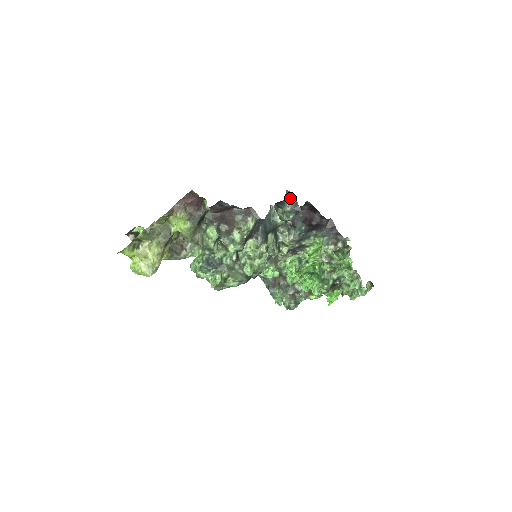
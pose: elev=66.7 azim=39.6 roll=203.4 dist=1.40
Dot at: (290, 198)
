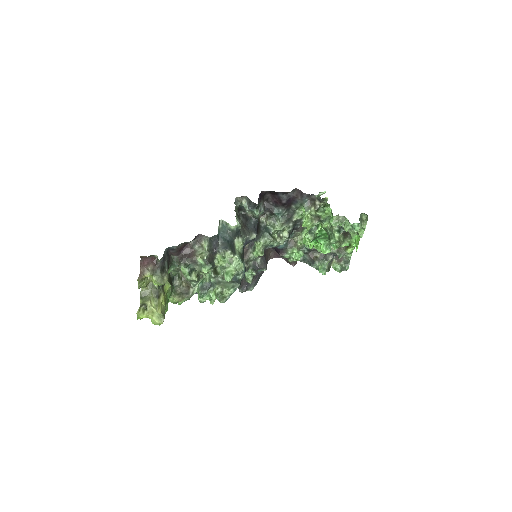
Dot at: (243, 201)
